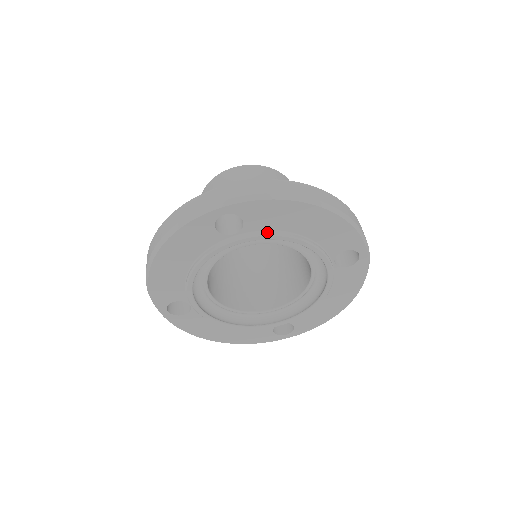
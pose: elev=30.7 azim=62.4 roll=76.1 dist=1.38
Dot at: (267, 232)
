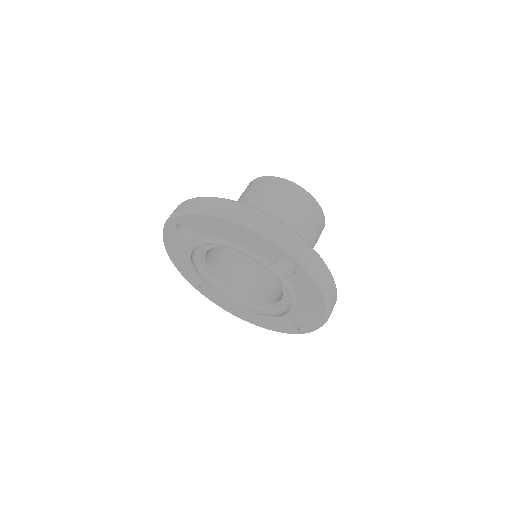
Dot at: (291, 287)
